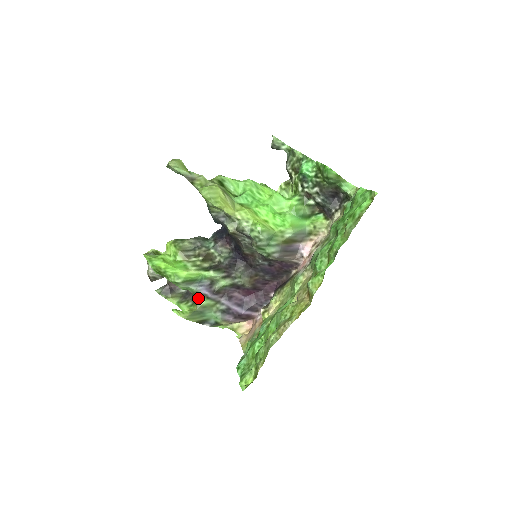
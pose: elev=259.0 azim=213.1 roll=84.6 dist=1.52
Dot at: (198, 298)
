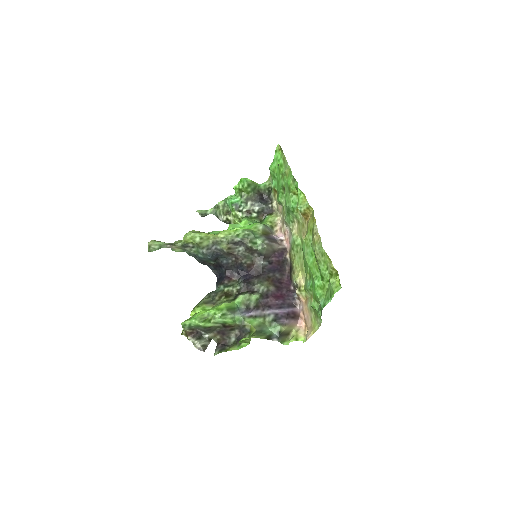
Dot at: (249, 323)
